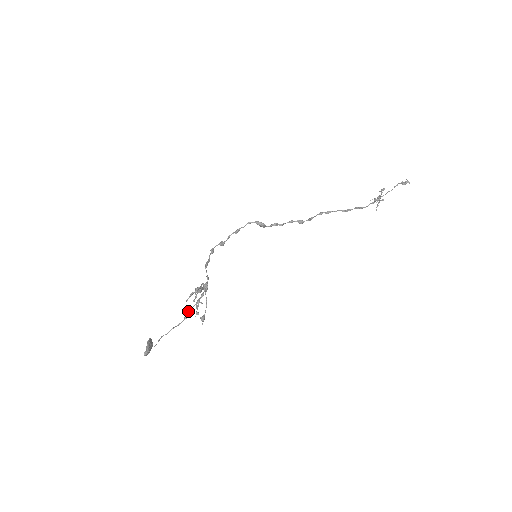
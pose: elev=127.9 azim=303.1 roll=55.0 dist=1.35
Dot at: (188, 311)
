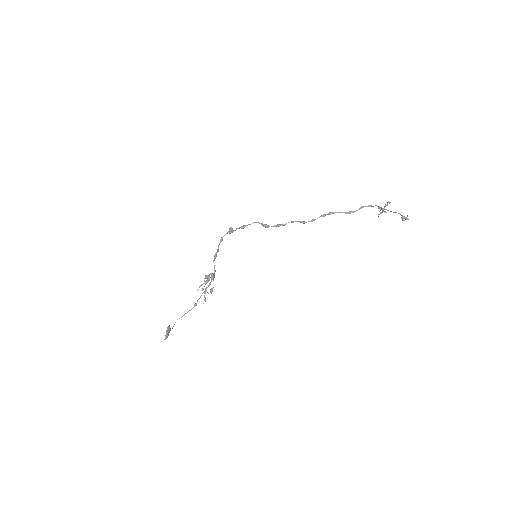
Dot at: (197, 300)
